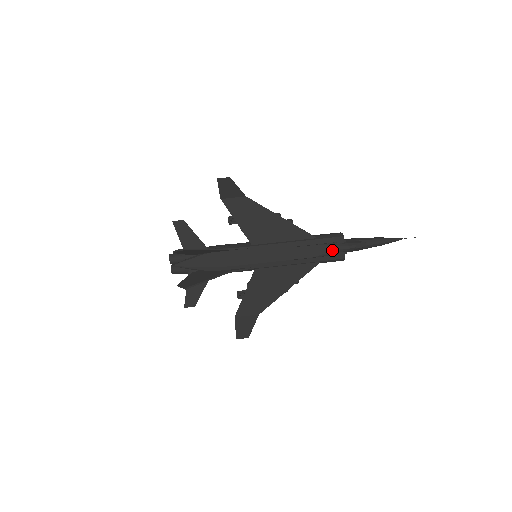
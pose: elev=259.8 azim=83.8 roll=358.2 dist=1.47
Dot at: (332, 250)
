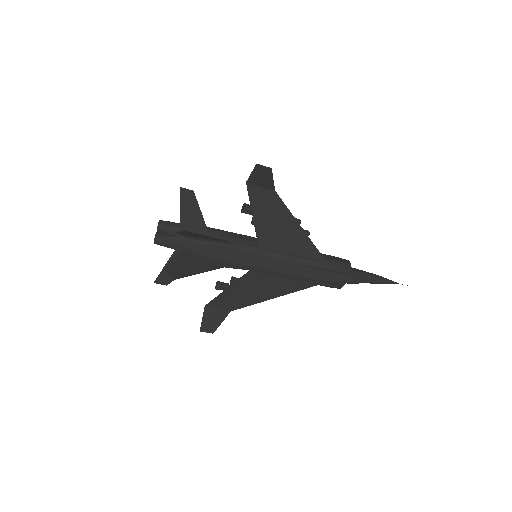
Dot at: (335, 279)
